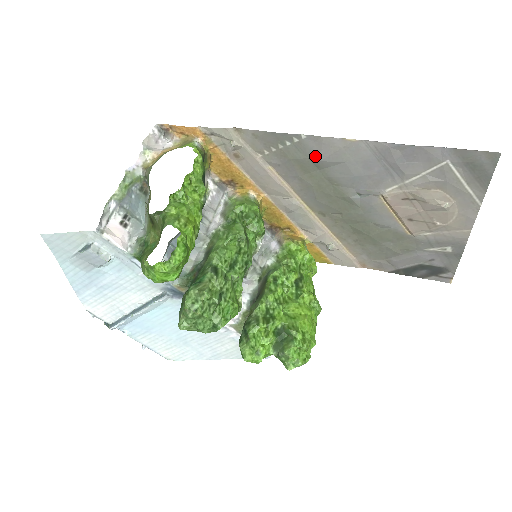
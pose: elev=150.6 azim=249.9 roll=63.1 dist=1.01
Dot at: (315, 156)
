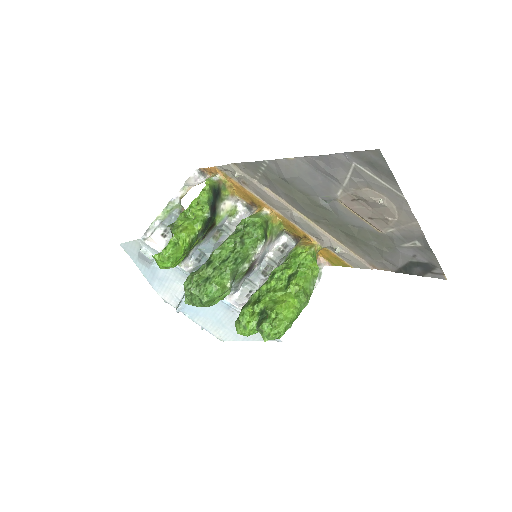
Dot at: (281, 175)
